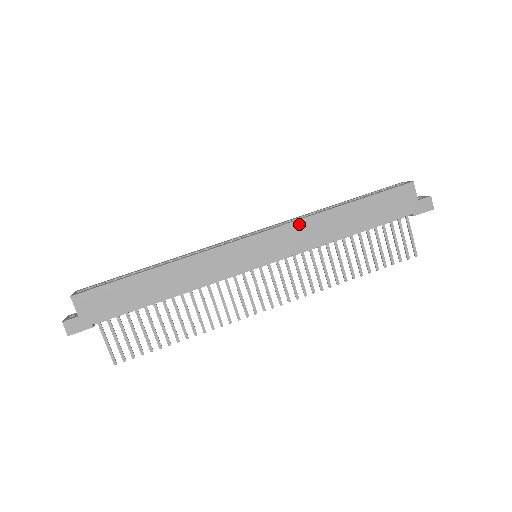
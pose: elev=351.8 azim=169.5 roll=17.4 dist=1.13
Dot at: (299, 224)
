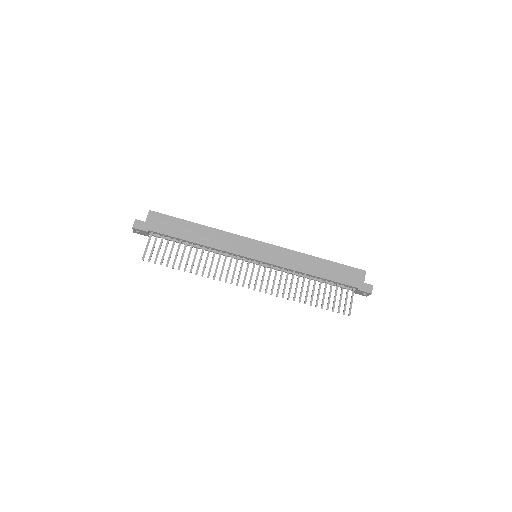
Dot at: (290, 252)
